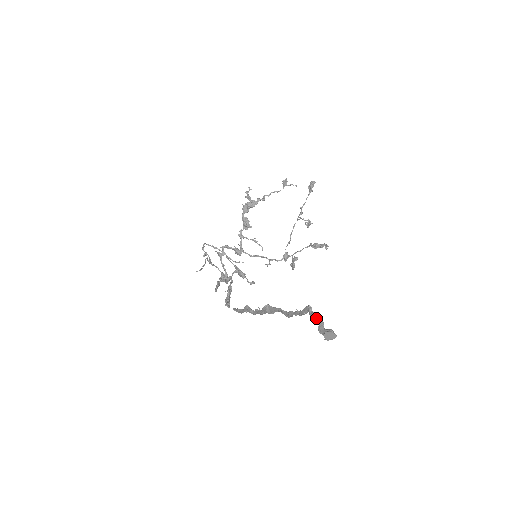
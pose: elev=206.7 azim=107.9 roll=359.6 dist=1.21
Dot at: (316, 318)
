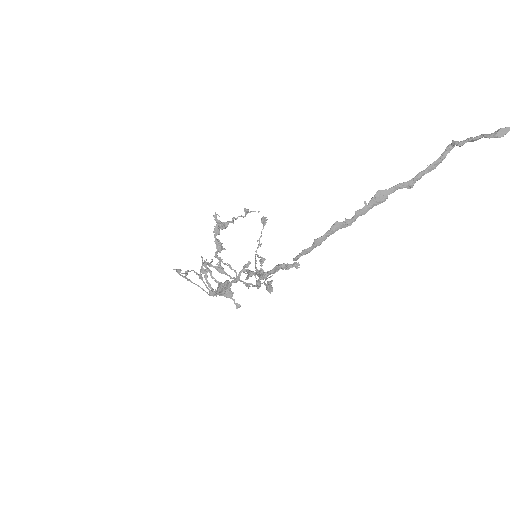
Dot at: occluded
